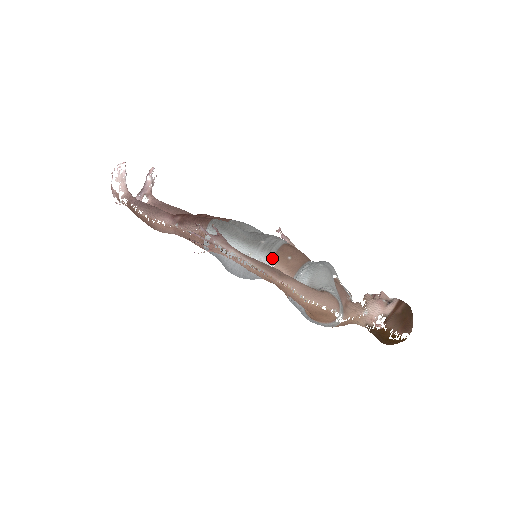
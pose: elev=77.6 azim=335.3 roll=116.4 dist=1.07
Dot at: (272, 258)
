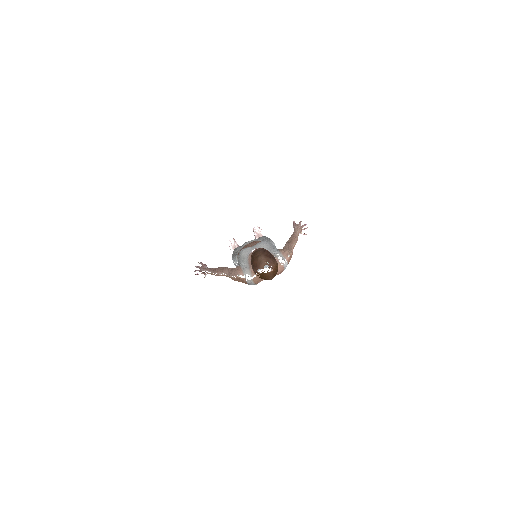
Dot at: (237, 258)
